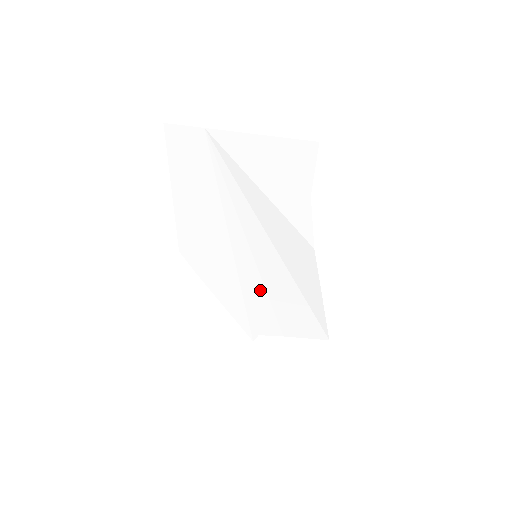
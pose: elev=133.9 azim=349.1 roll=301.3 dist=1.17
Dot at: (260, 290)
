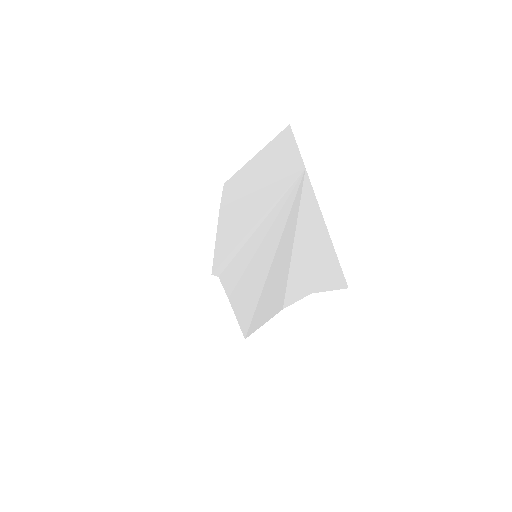
Dot at: (241, 267)
